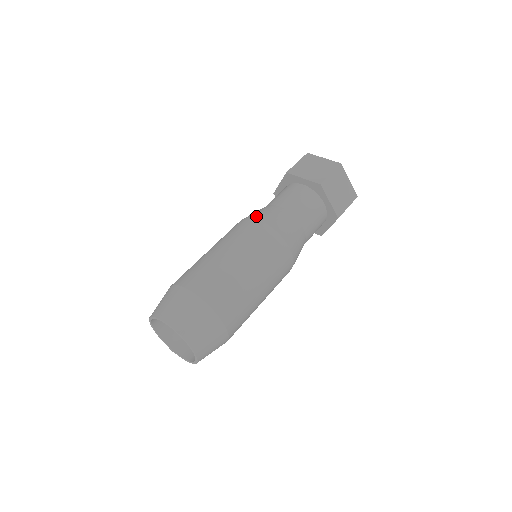
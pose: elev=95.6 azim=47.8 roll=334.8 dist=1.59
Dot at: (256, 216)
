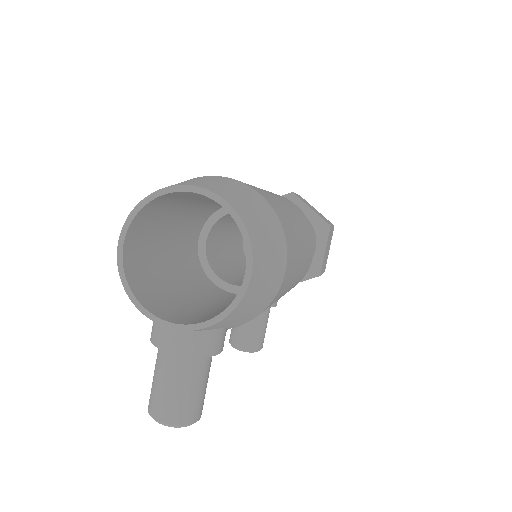
Dot at: occluded
